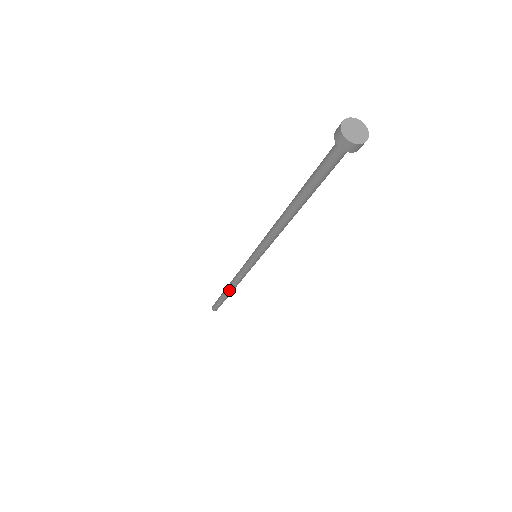
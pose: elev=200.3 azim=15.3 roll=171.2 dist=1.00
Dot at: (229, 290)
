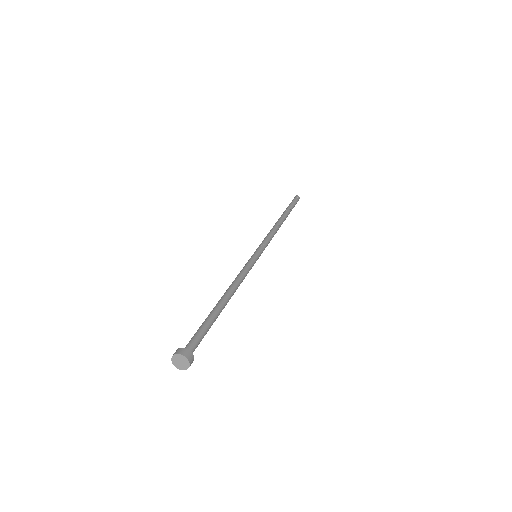
Dot at: occluded
